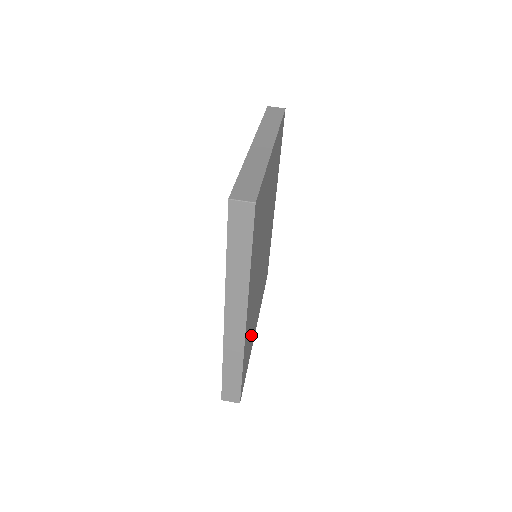
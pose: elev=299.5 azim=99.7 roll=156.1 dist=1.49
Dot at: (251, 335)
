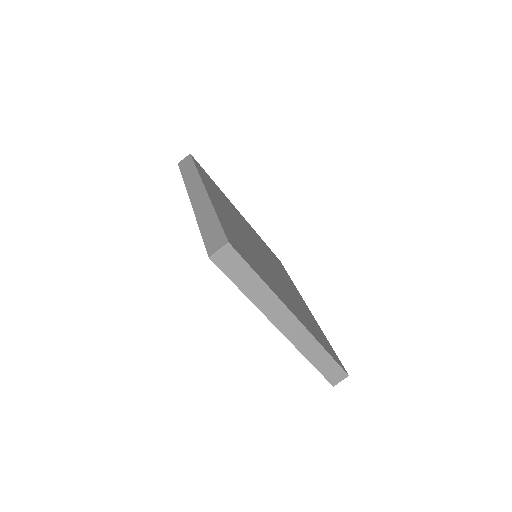
Dot at: (267, 250)
